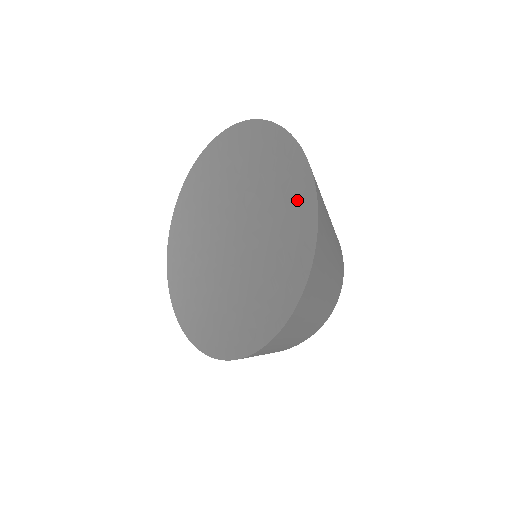
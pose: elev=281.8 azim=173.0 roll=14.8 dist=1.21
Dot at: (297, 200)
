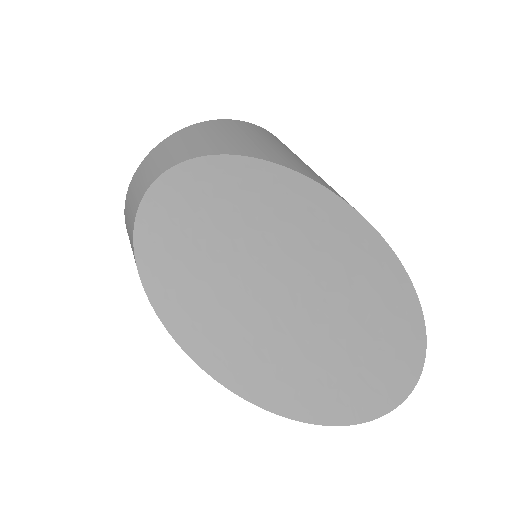
Dot at: (382, 380)
